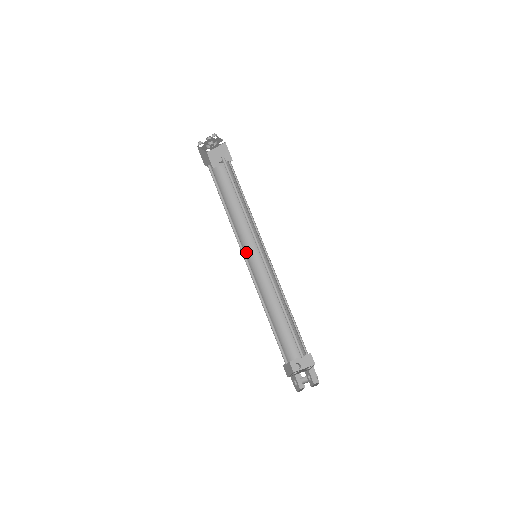
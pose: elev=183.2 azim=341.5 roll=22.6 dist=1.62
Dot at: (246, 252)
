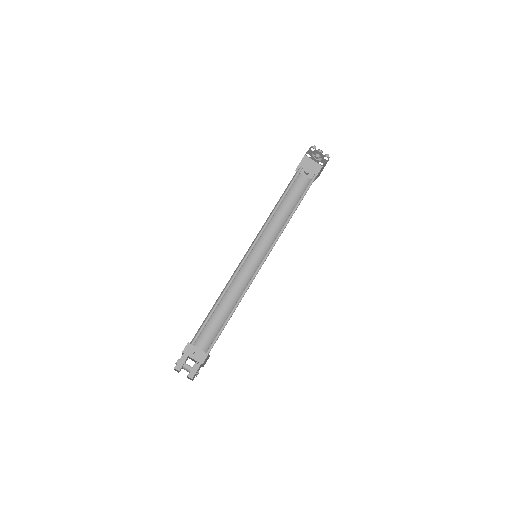
Dot at: occluded
